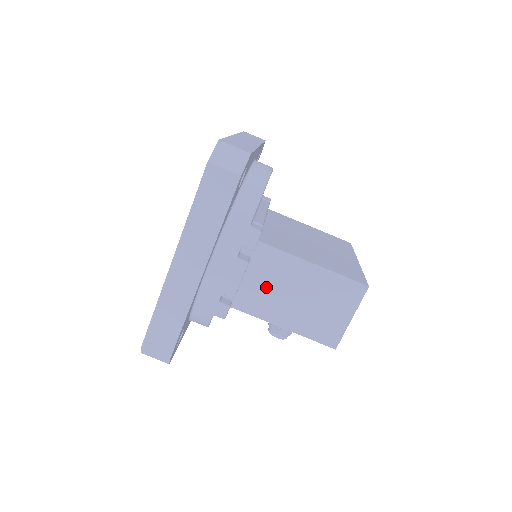
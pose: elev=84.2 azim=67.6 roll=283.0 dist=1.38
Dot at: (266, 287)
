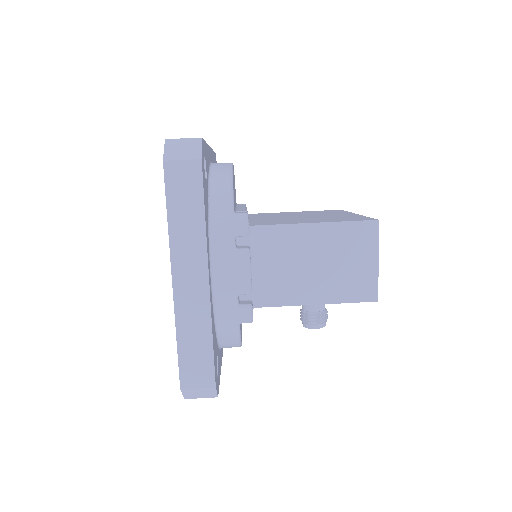
Dot at: (279, 270)
